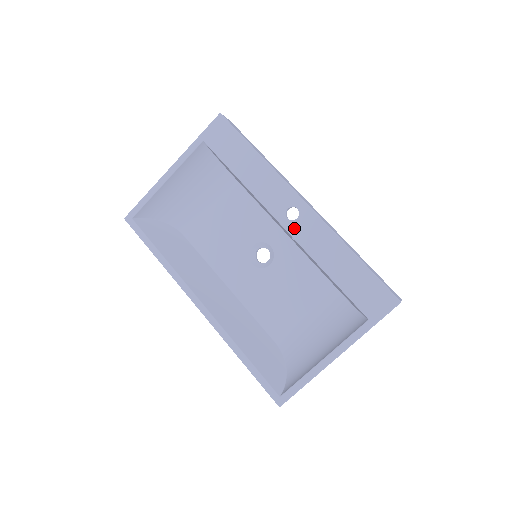
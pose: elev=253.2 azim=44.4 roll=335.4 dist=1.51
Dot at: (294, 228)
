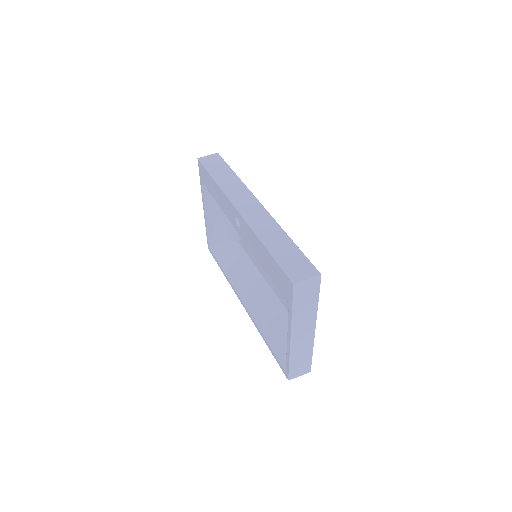
Dot at: (242, 234)
